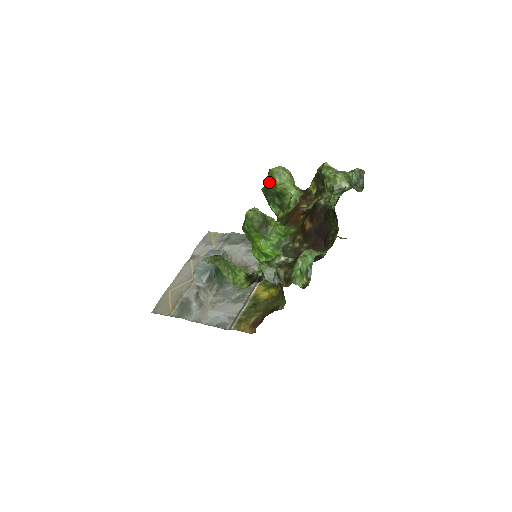
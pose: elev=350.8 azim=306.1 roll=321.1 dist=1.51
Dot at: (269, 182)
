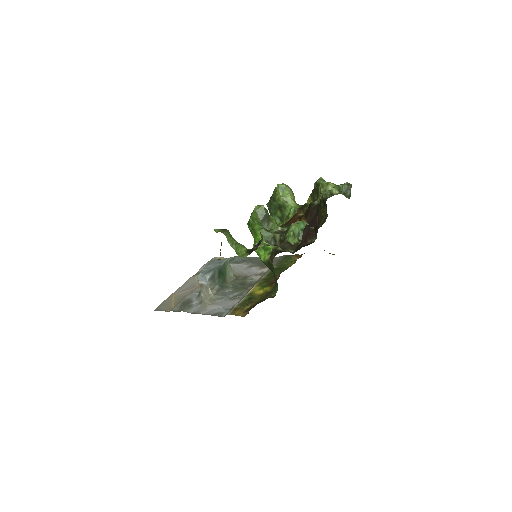
Dot at: (274, 196)
